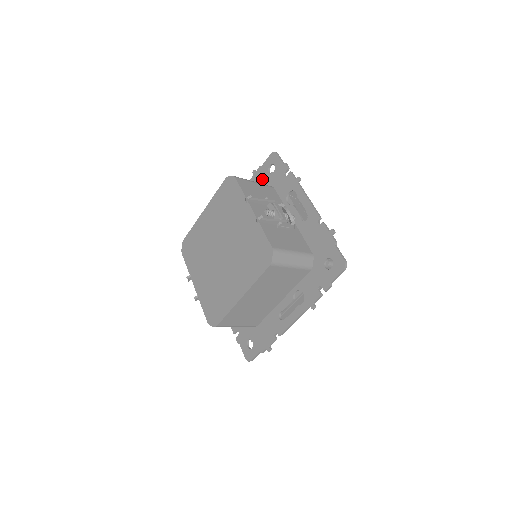
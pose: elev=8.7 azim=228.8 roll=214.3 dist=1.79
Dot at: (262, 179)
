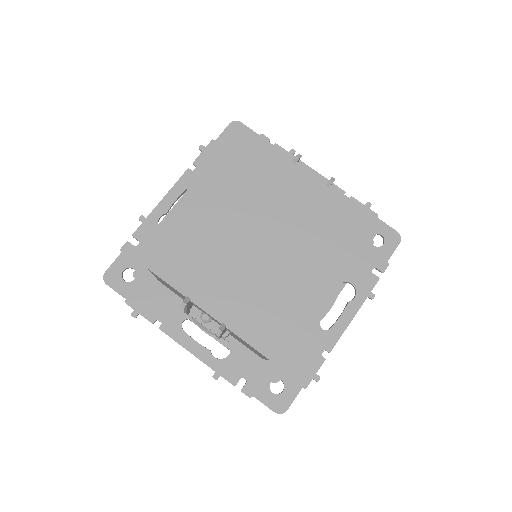
Dot at: occluded
